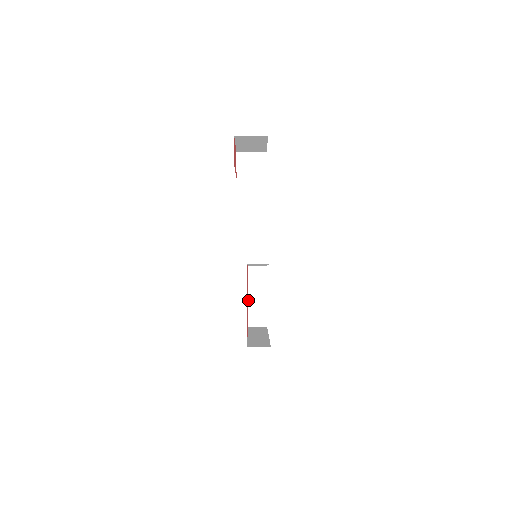
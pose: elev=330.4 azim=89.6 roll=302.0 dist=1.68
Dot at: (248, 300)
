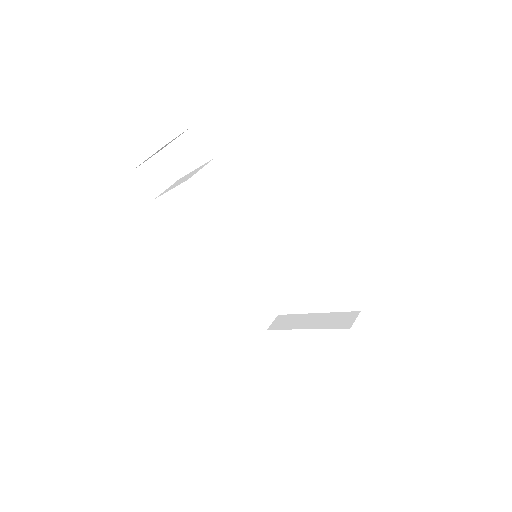
Dot at: occluded
